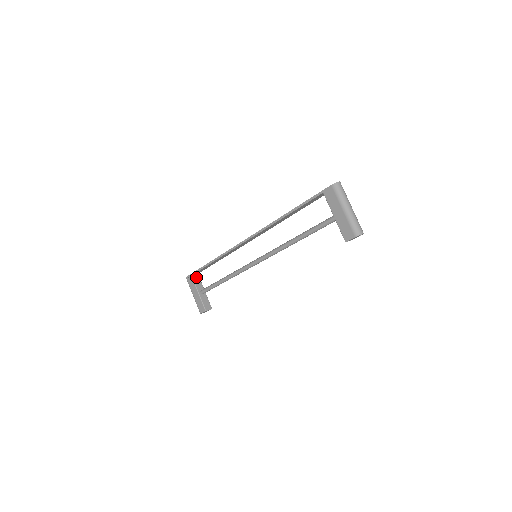
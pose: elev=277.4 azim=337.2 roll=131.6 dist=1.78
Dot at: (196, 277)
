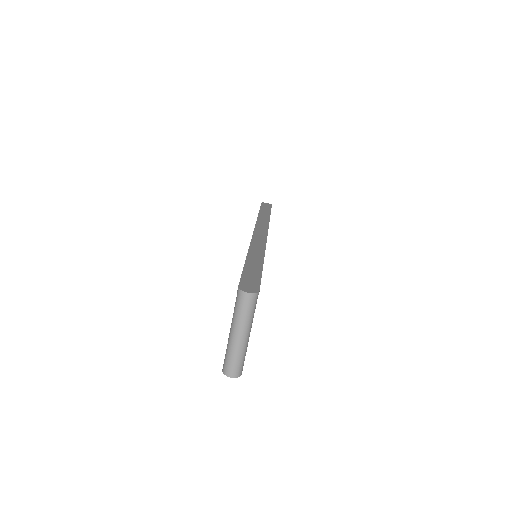
Dot at: occluded
